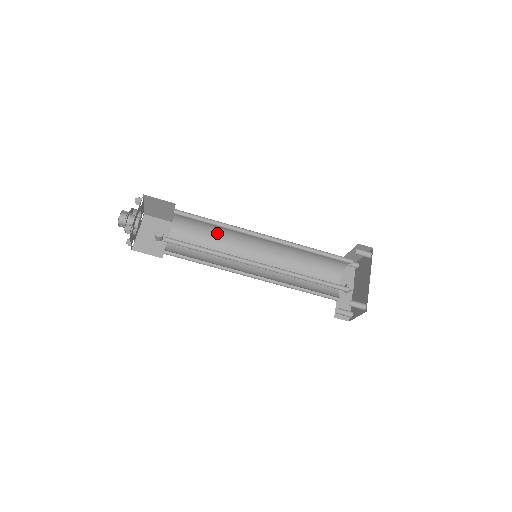
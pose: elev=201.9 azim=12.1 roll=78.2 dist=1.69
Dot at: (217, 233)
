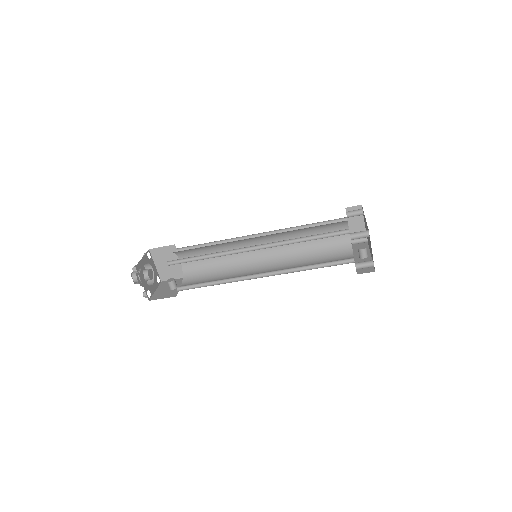
Dot at: (221, 263)
